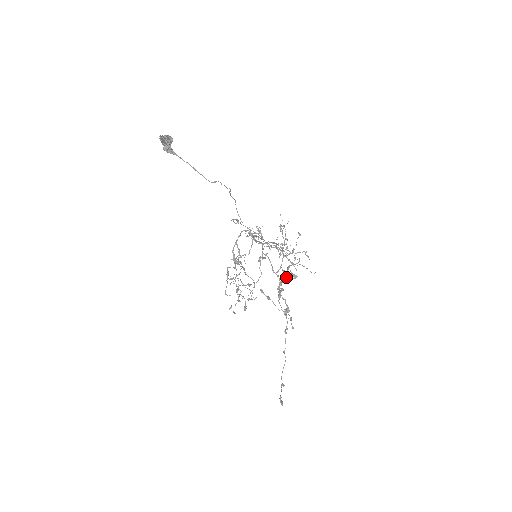
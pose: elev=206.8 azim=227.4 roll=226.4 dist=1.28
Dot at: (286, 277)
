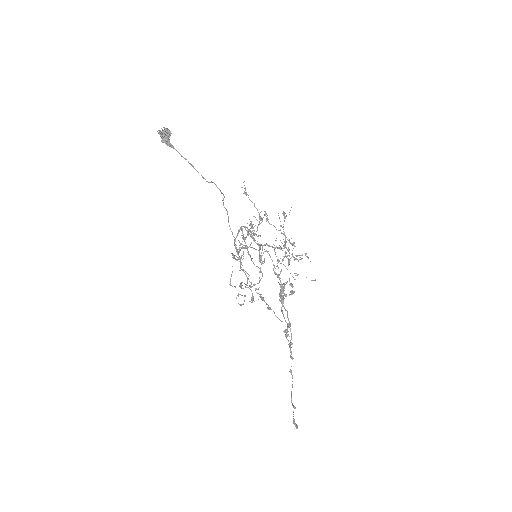
Dot at: (282, 296)
